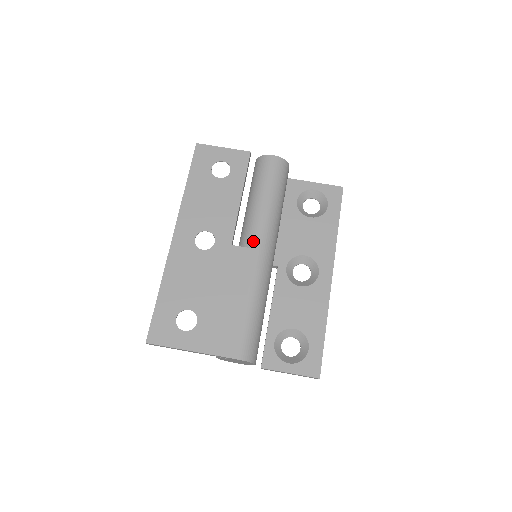
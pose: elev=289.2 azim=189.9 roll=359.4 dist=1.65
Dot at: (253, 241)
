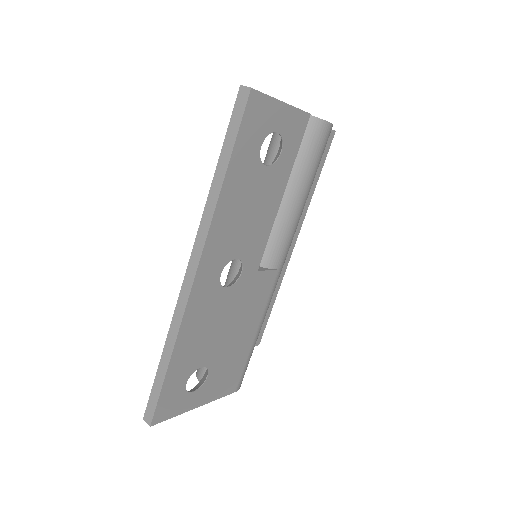
Dot at: (278, 260)
